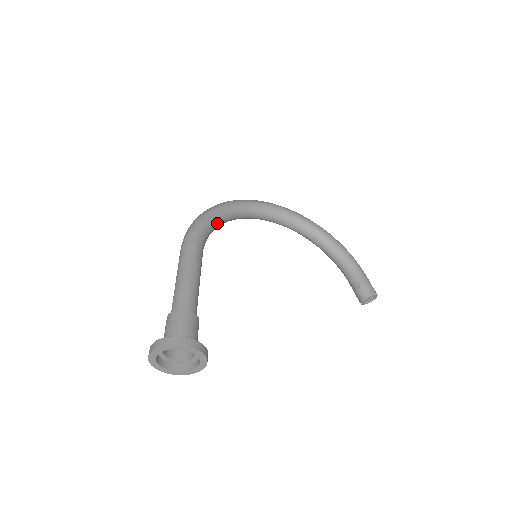
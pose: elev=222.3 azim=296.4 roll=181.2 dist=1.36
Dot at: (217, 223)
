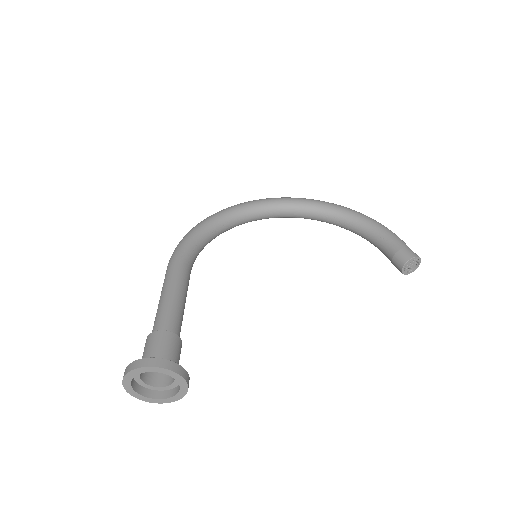
Dot at: (207, 235)
